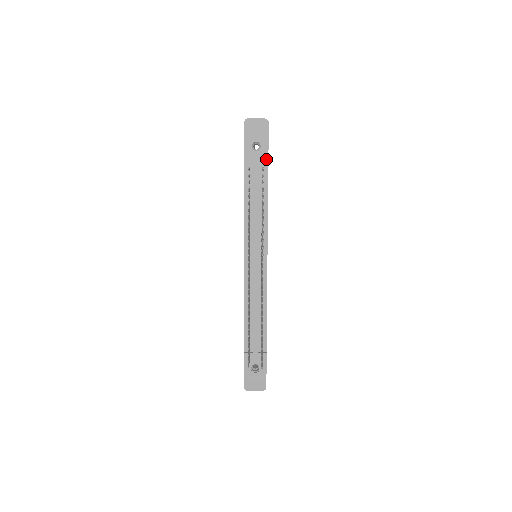
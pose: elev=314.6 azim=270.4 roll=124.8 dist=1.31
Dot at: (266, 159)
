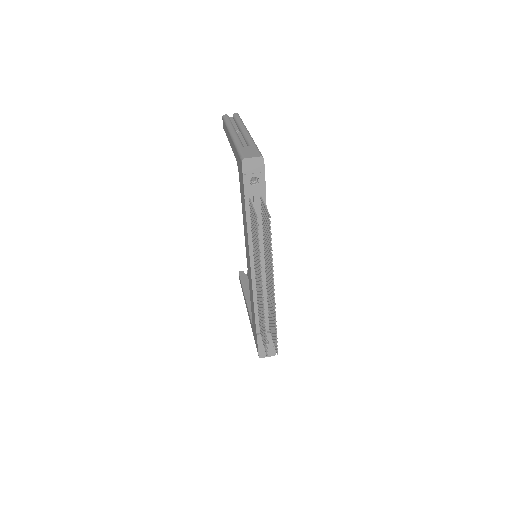
Dot at: (264, 190)
